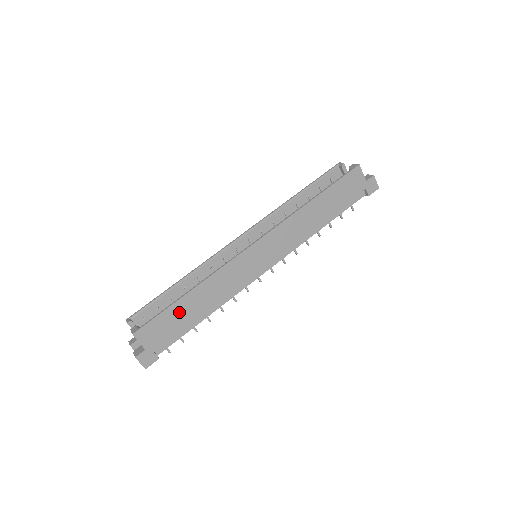
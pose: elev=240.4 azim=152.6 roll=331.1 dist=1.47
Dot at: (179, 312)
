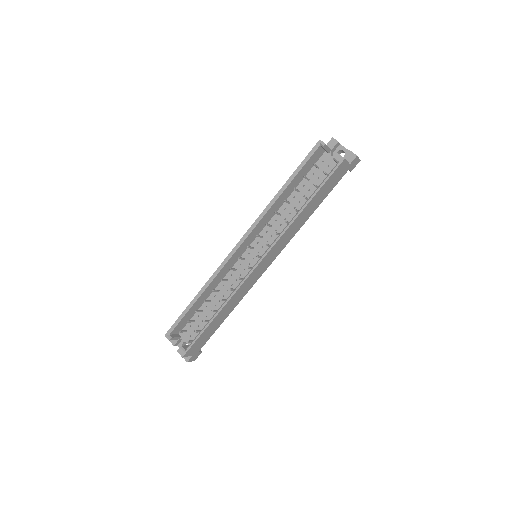
Dot at: (210, 329)
